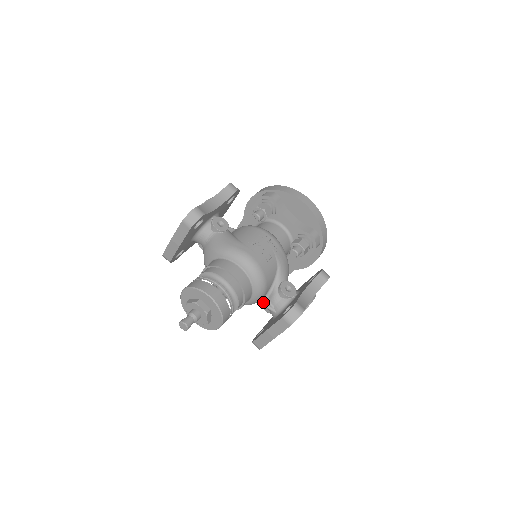
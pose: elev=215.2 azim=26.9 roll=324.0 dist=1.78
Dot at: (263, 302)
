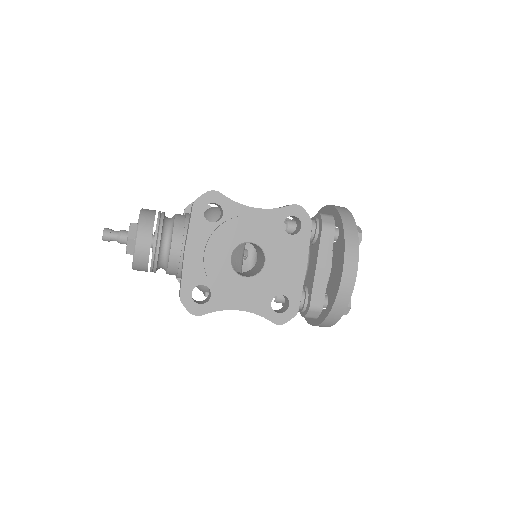
Dot at: occluded
